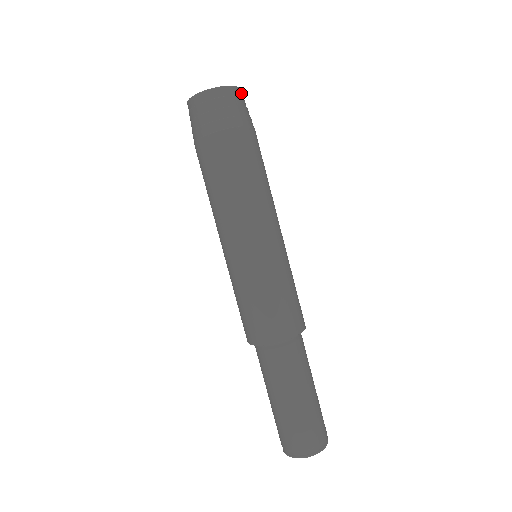
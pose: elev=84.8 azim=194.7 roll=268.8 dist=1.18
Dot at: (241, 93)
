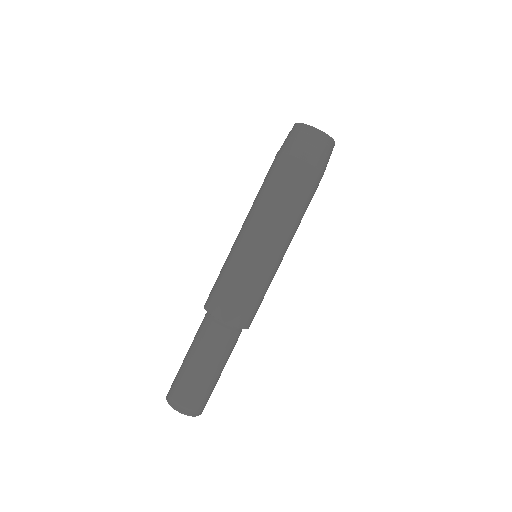
Dot at: occluded
